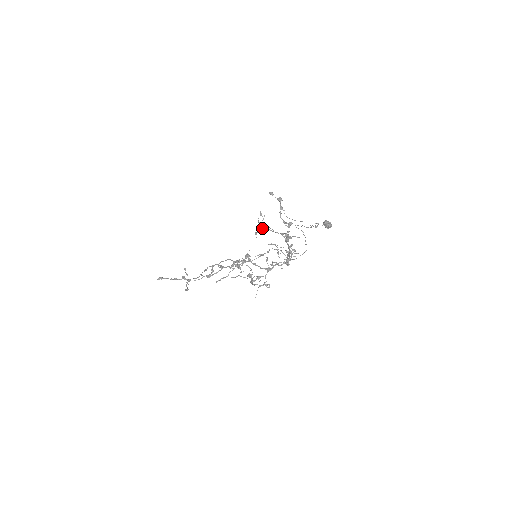
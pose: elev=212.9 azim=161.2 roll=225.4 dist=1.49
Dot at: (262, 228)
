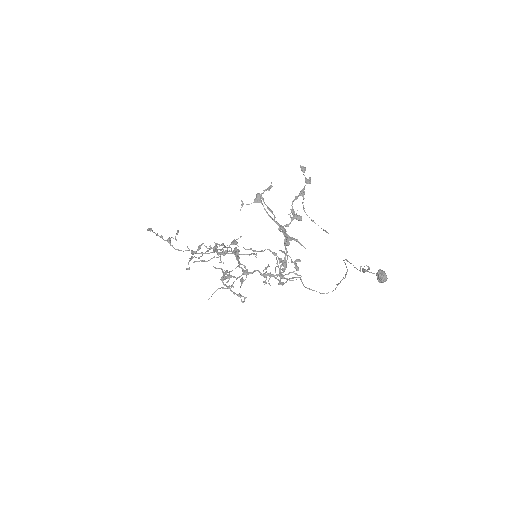
Dot at: (256, 202)
